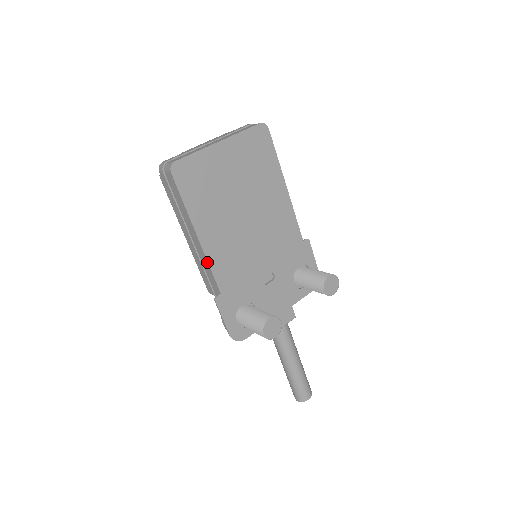
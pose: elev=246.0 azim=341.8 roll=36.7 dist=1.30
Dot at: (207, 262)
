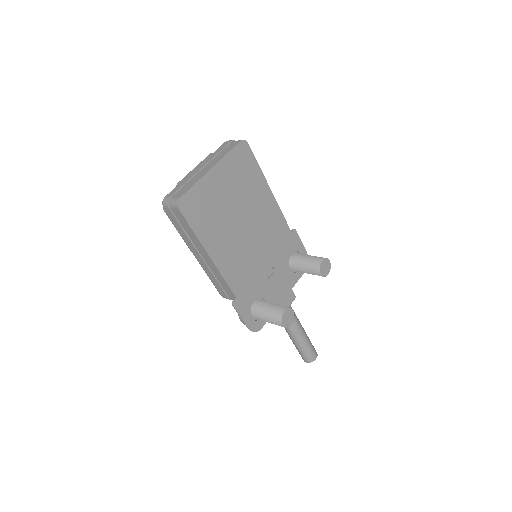
Dot at: (221, 275)
